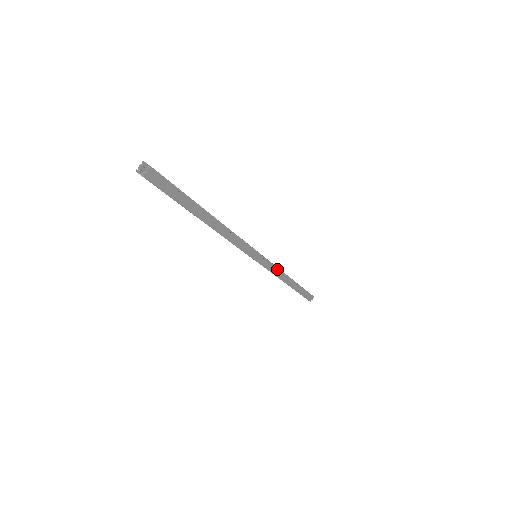
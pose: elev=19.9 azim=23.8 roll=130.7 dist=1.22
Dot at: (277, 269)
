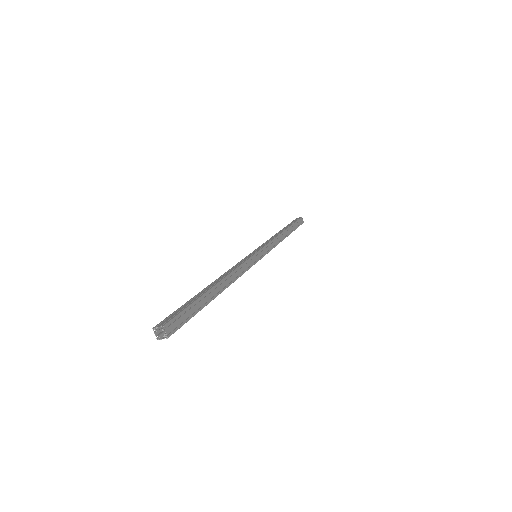
Dot at: (272, 242)
